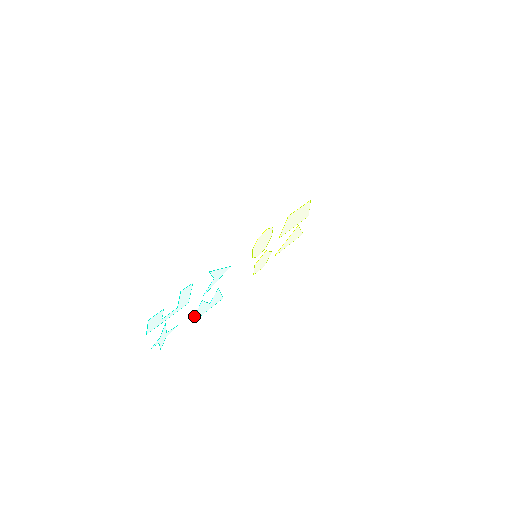
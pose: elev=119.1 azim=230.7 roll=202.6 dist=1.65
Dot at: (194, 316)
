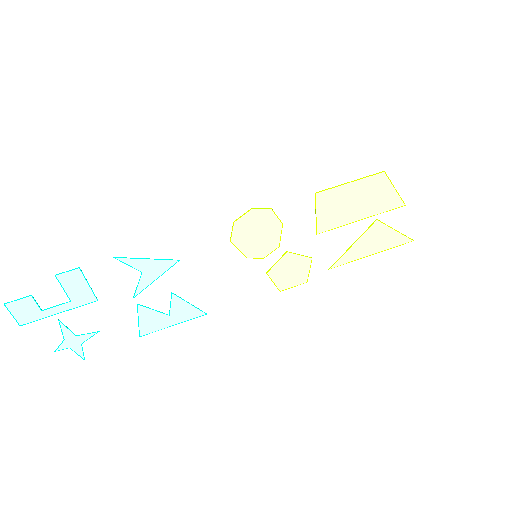
Dot at: (138, 326)
